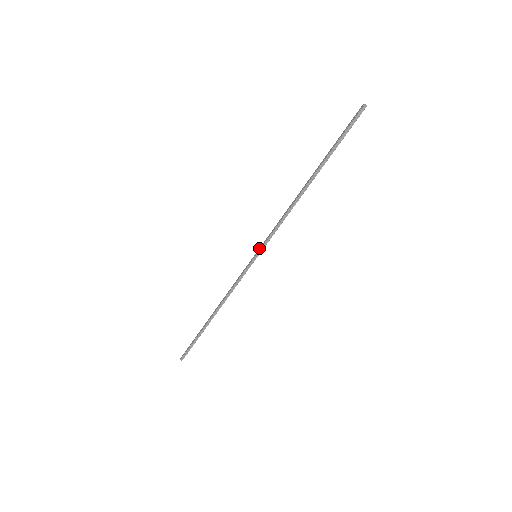
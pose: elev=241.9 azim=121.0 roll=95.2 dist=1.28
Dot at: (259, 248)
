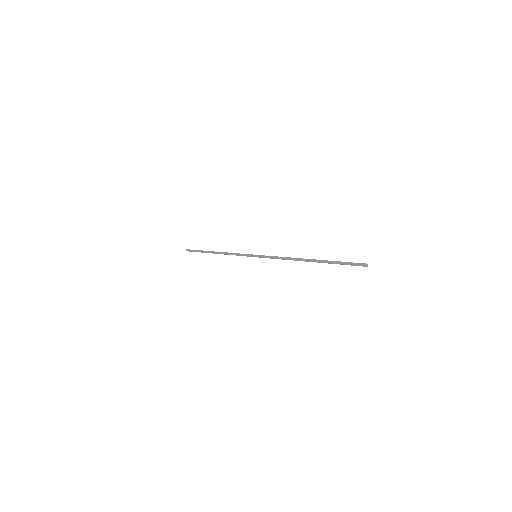
Dot at: (260, 255)
